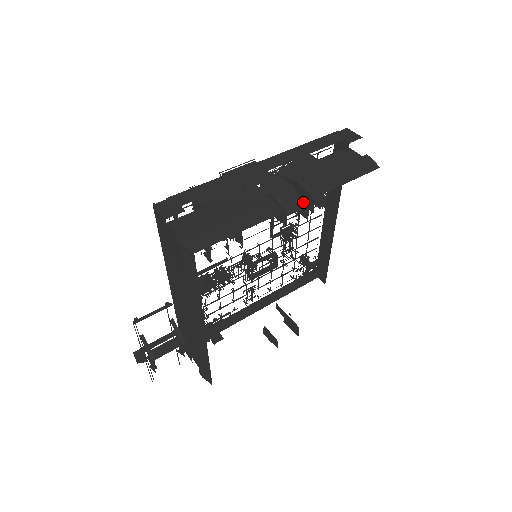
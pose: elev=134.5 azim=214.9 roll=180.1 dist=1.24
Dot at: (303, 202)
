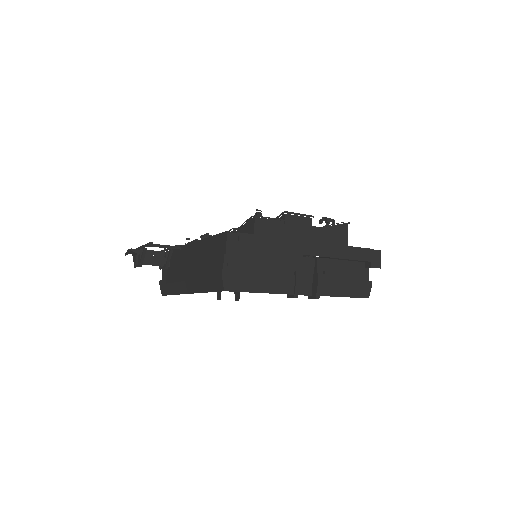
Dot at: (310, 290)
